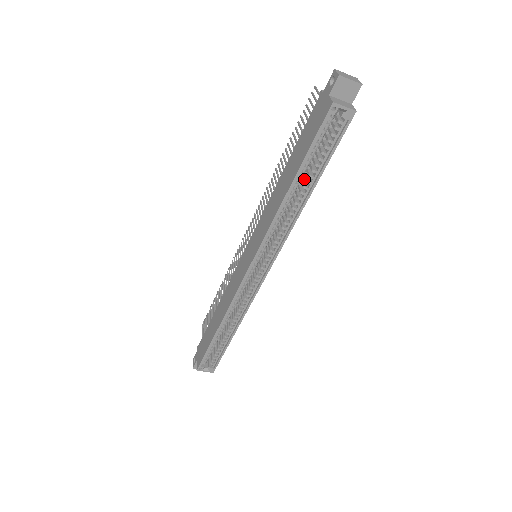
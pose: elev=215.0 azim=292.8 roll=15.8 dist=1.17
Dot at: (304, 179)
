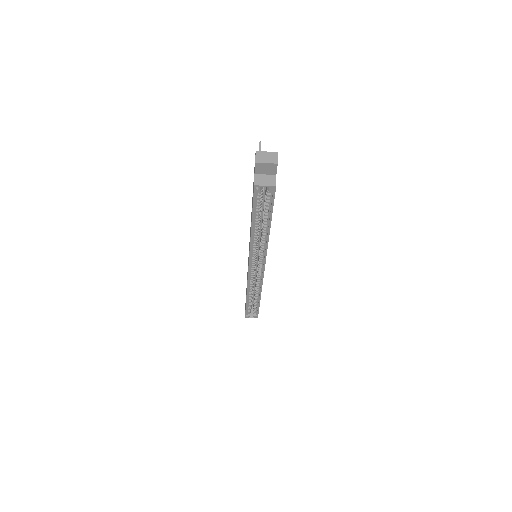
Dot at: occluded
